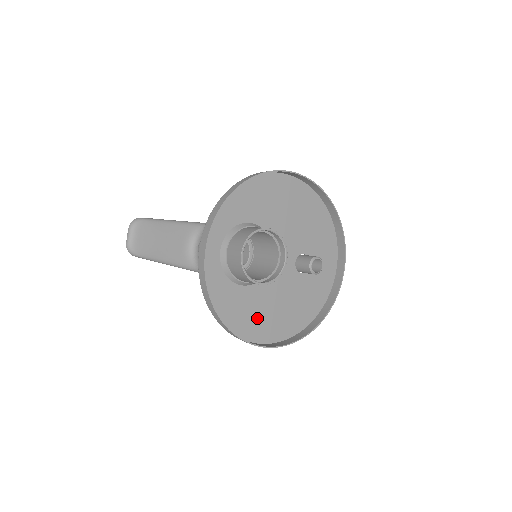
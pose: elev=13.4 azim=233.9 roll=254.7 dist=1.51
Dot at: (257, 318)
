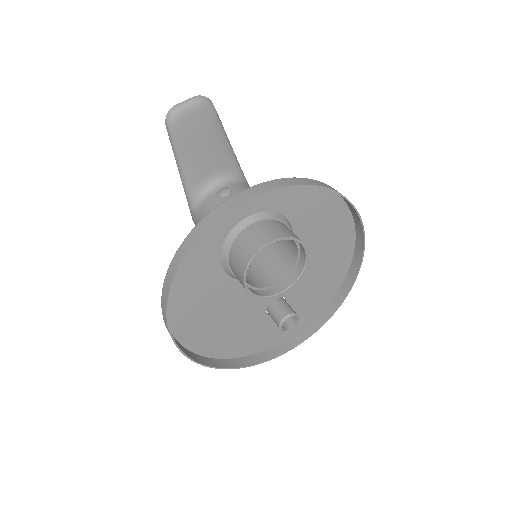
Dot at: (196, 307)
